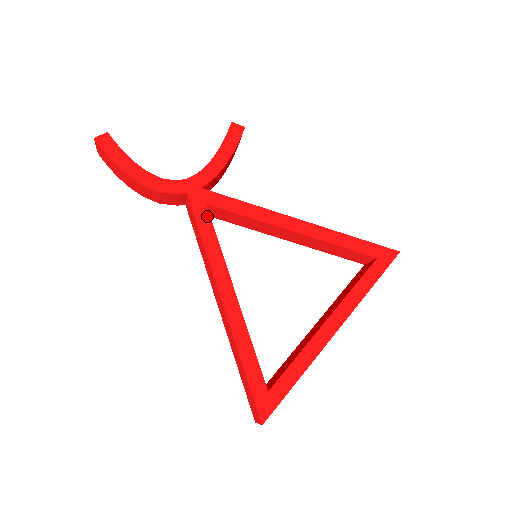
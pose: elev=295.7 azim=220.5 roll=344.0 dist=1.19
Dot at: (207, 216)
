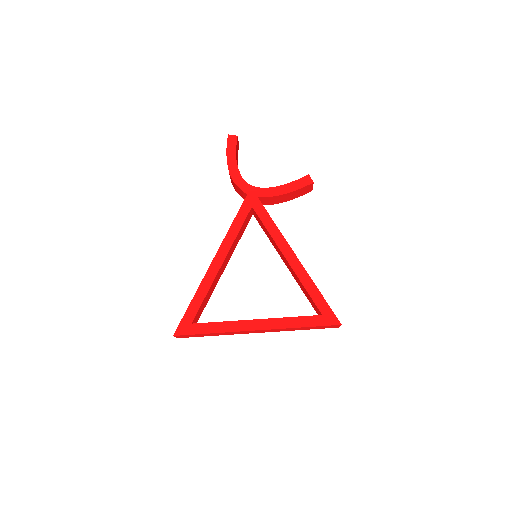
Dot at: (246, 213)
